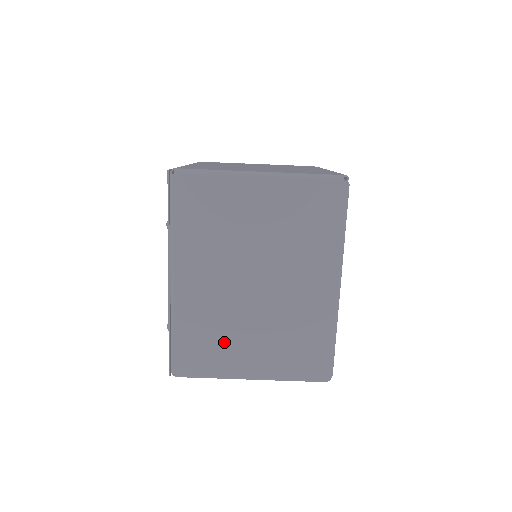
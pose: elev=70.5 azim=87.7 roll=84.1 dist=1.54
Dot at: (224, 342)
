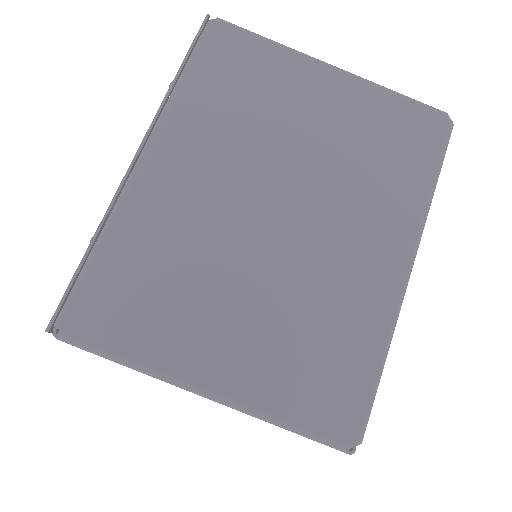
Dot at: (183, 297)
